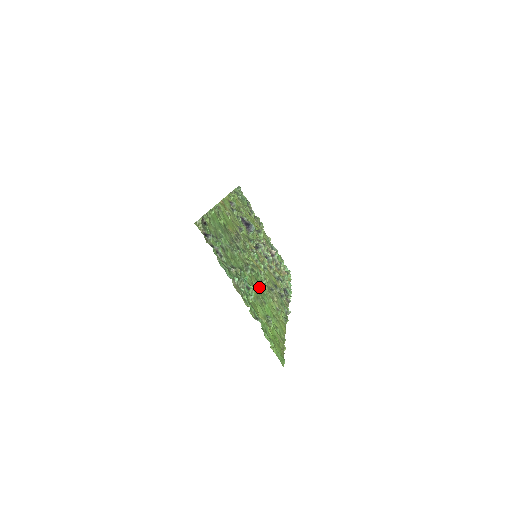
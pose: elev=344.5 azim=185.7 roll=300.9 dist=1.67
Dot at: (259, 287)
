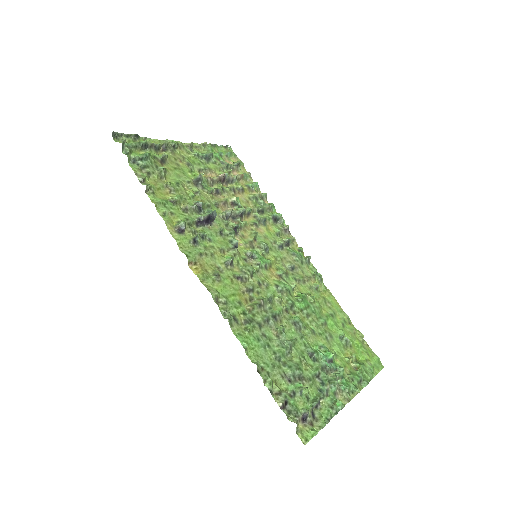
Dot at: (309, 314)
